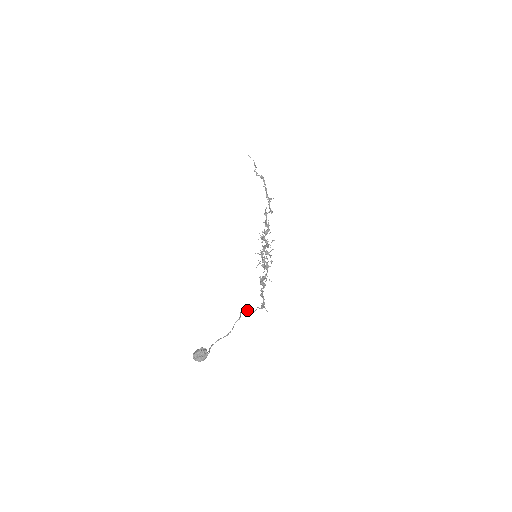
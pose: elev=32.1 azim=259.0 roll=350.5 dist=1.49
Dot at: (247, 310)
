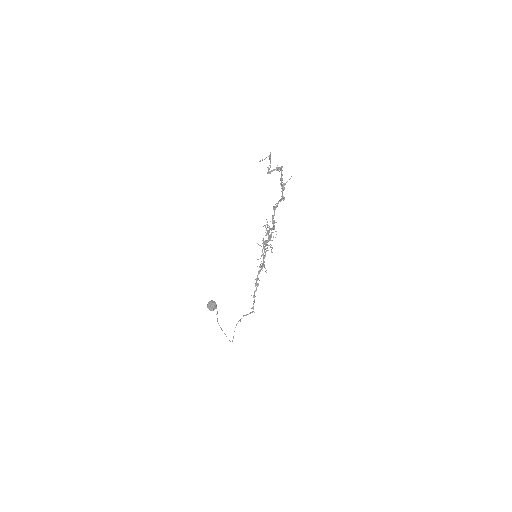
Dot at: (240, 320)
